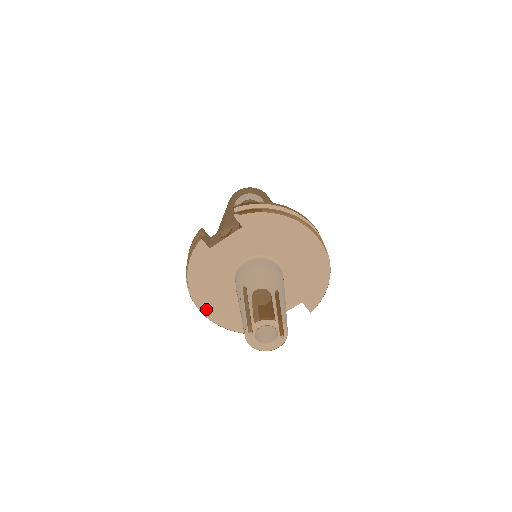
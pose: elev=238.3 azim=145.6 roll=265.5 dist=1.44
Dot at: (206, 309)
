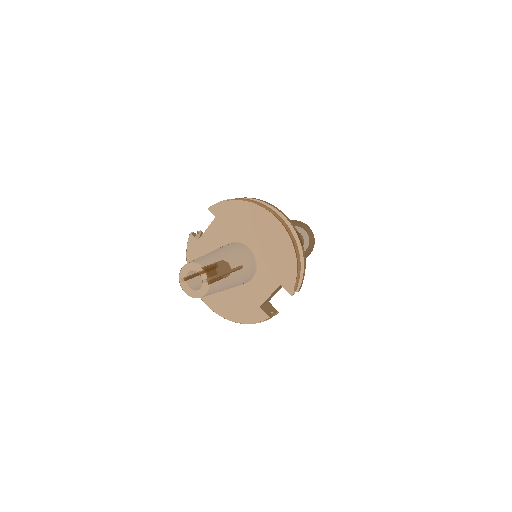
Dot at: (207, 299)
